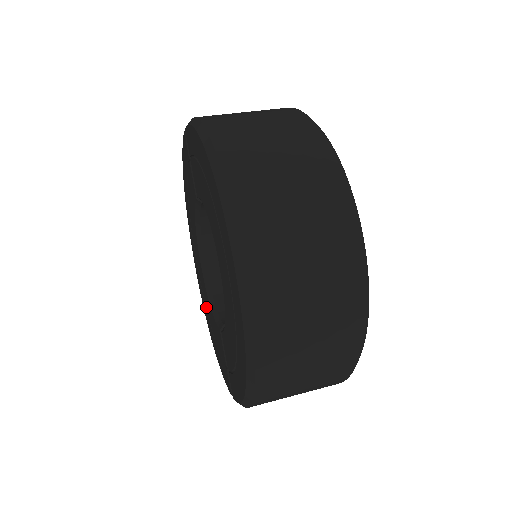
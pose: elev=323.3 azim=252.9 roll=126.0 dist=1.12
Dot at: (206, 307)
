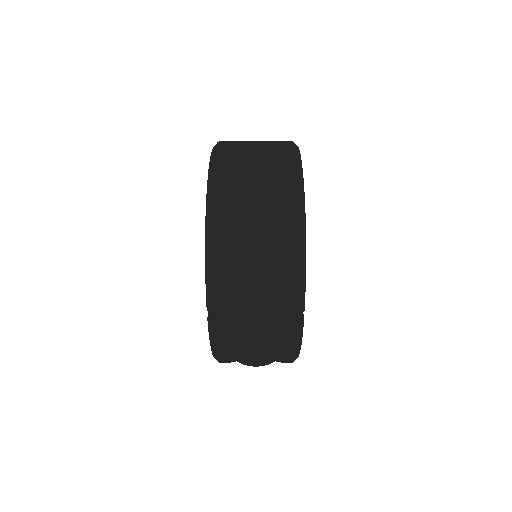
Dot at: occluded
